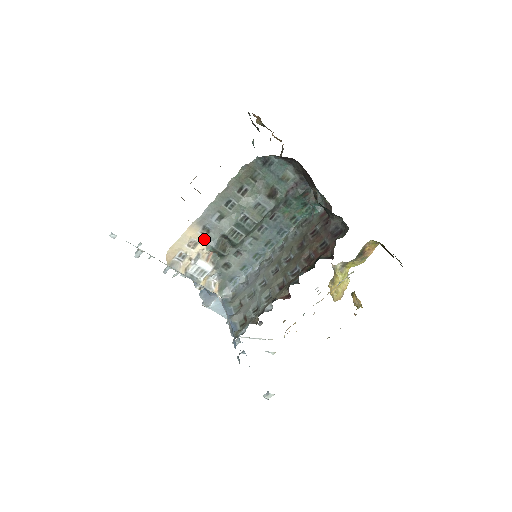
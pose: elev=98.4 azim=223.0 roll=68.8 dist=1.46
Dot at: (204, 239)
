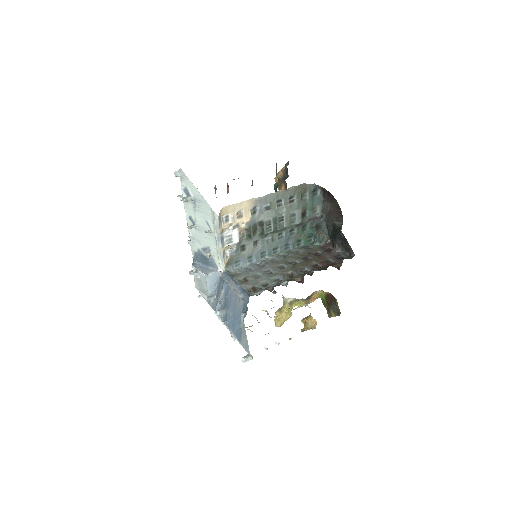
Dot at: (249, 216)
